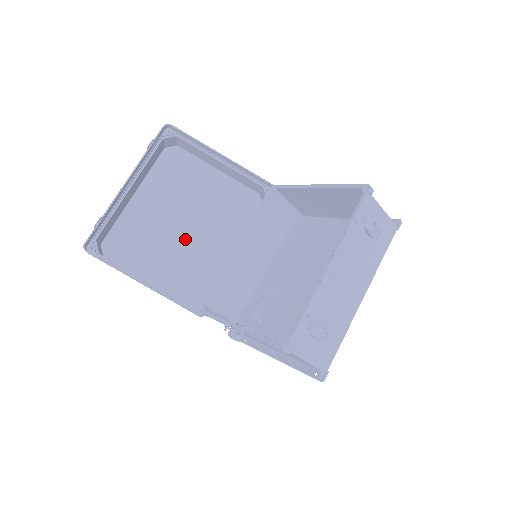
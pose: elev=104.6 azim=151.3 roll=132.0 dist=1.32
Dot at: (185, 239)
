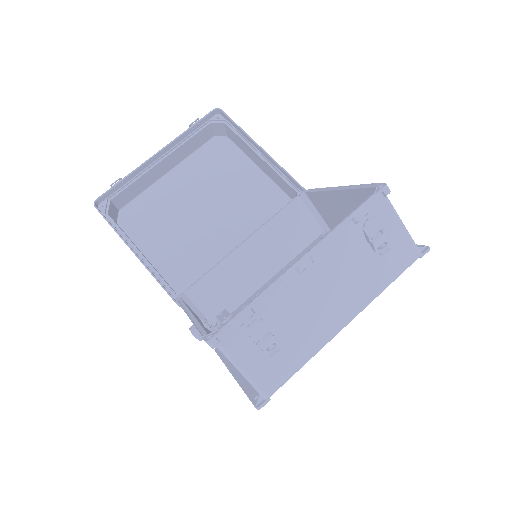
Dot at: (201, 228)
